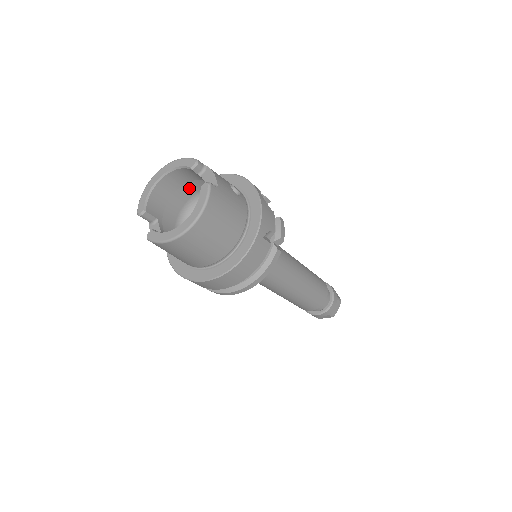
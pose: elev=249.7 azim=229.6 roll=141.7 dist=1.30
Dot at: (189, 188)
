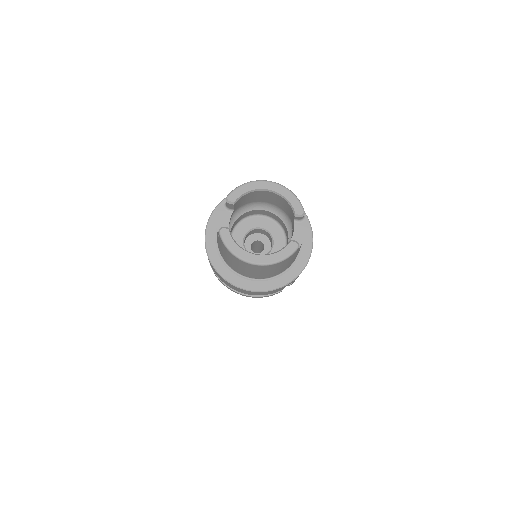
Dot at: occluded
